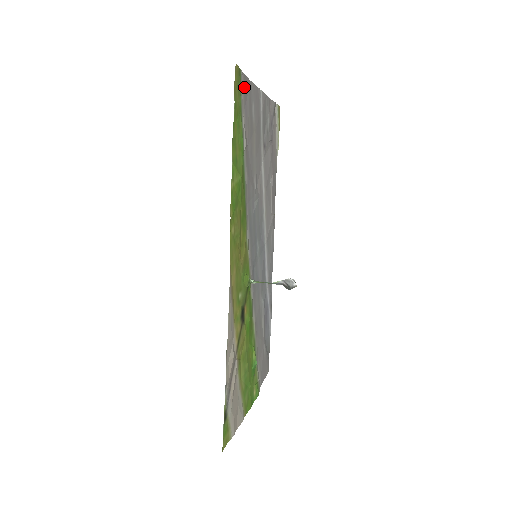
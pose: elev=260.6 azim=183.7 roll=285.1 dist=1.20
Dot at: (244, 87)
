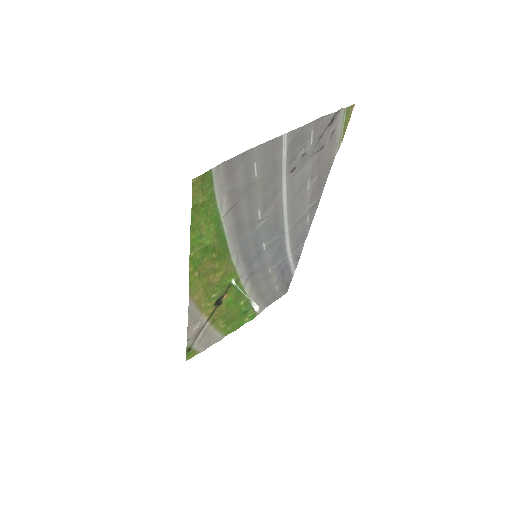
Dot at: (227, 169)
